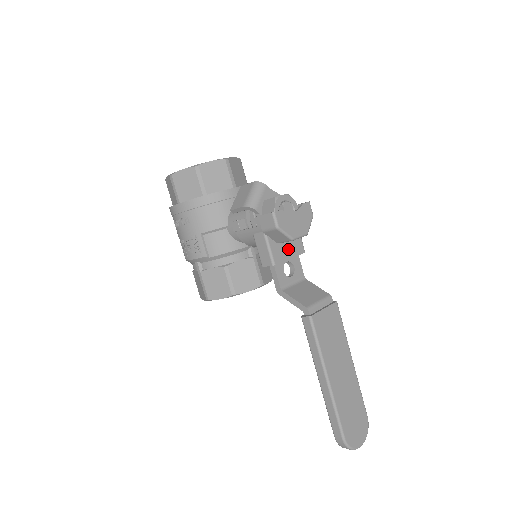
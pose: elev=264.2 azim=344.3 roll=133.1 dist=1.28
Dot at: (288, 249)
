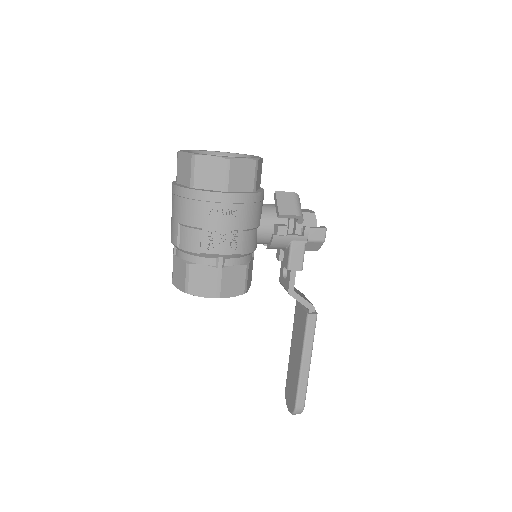
Dot at: occluded
